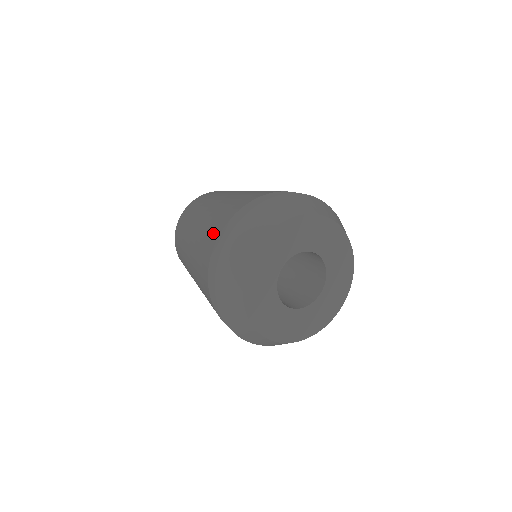
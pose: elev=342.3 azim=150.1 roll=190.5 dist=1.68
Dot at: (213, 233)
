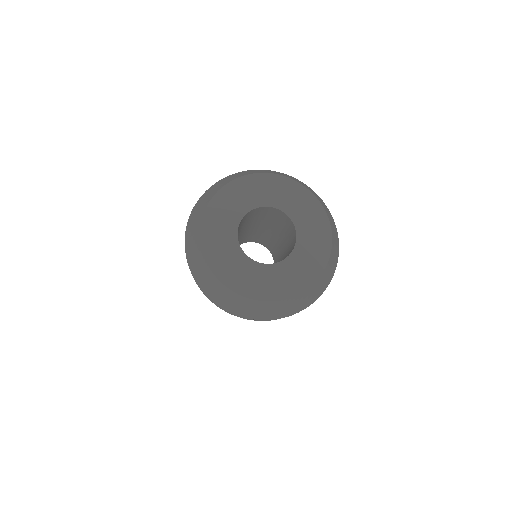
Dot at: occluded
